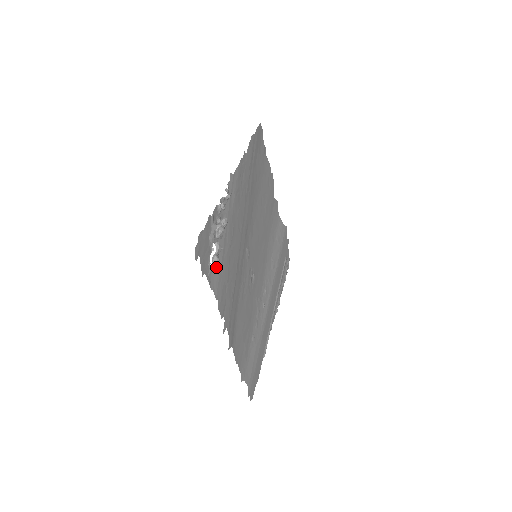
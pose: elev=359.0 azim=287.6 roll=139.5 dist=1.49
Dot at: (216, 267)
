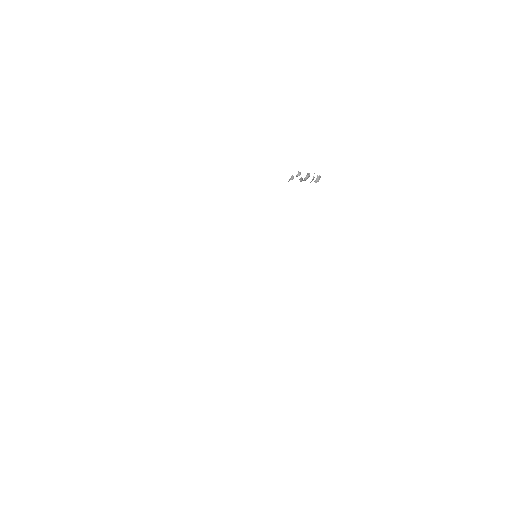
Dot at: (319, 178)
